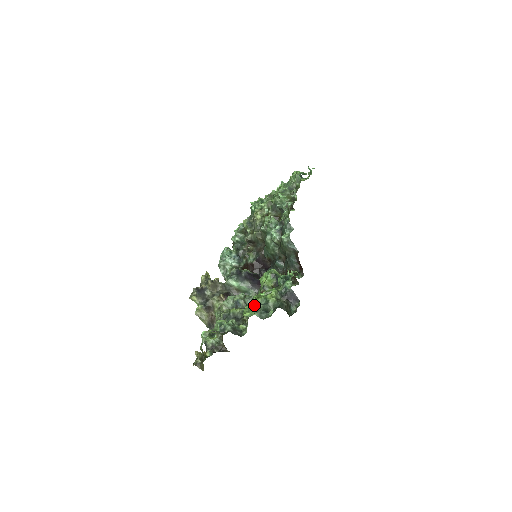
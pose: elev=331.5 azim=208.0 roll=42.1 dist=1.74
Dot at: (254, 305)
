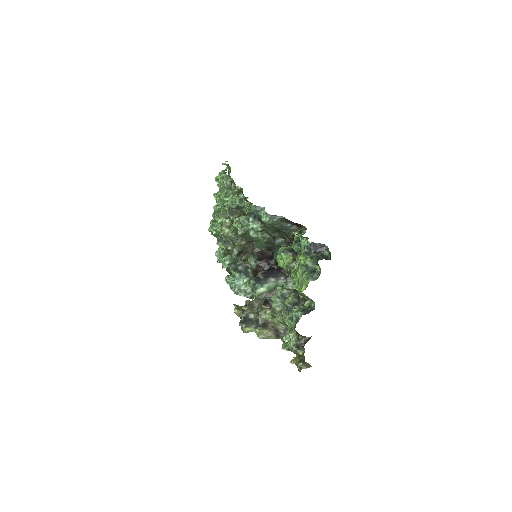
Dot at: (300, 278)
